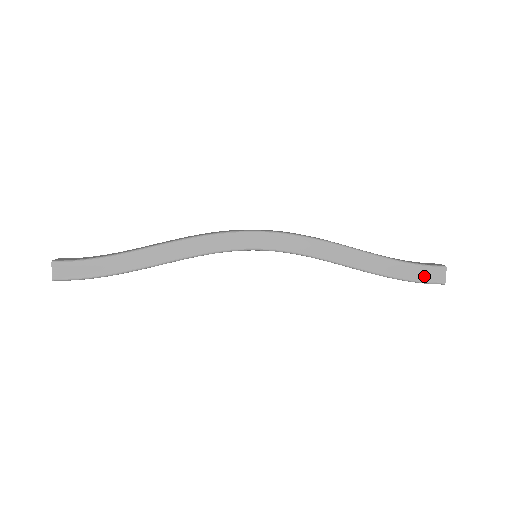
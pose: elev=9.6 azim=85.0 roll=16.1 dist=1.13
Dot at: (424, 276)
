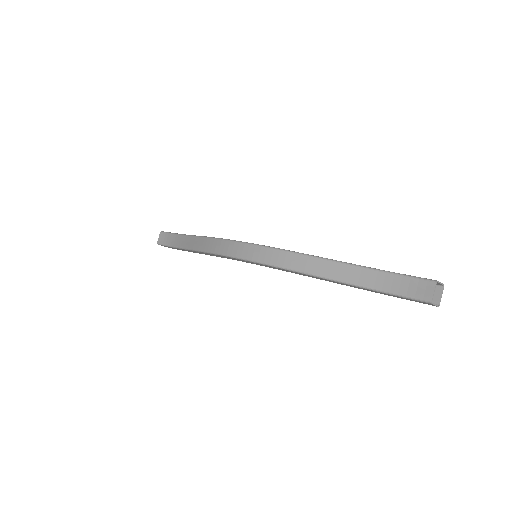
Dot at: occluded
